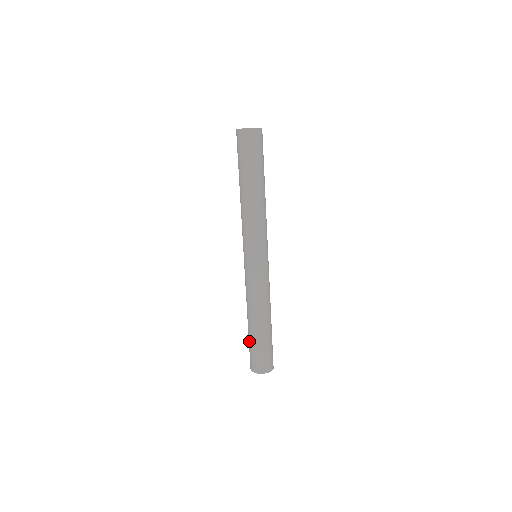
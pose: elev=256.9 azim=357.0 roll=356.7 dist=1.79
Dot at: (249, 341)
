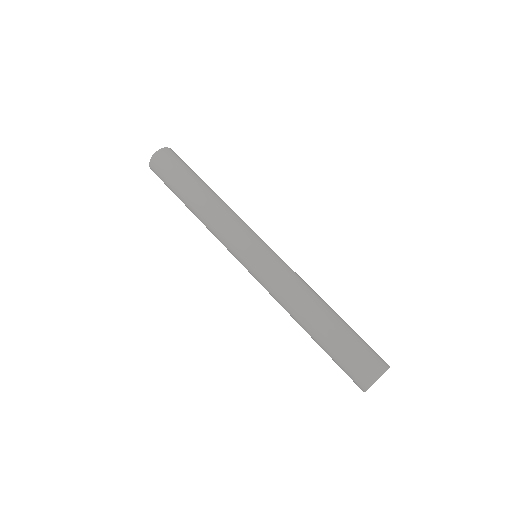
Dot at: (338, 342)
